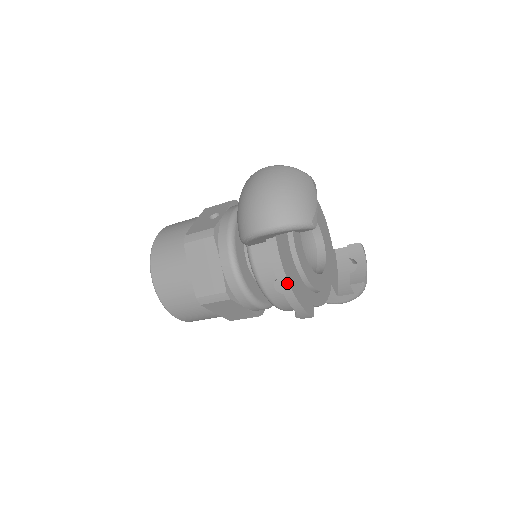
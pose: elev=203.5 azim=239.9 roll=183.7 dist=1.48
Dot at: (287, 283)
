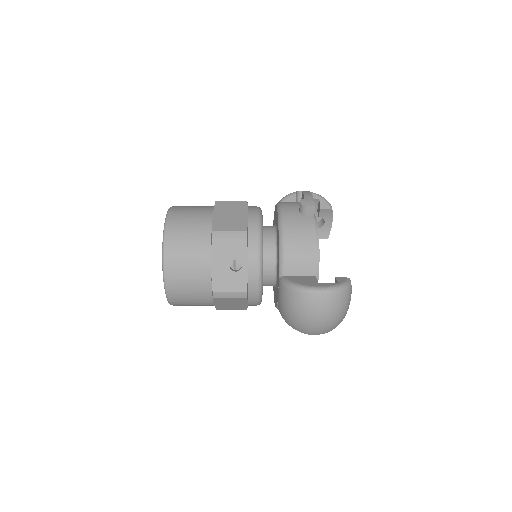
Dot at: occluded
